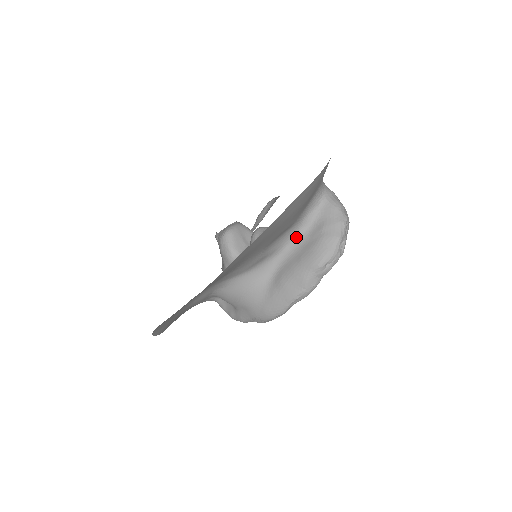
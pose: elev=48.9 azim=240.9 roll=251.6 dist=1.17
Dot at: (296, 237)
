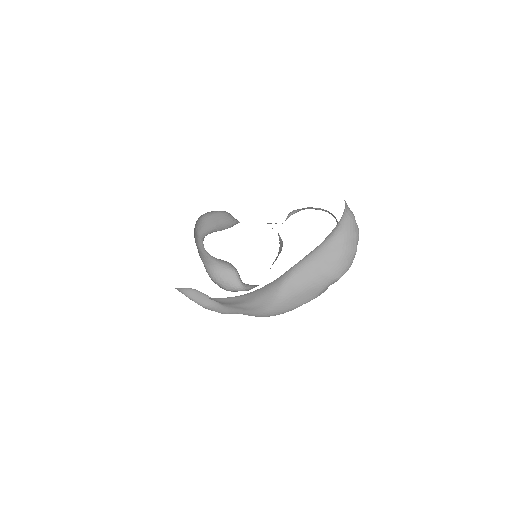
Dot at: (317, 248)
